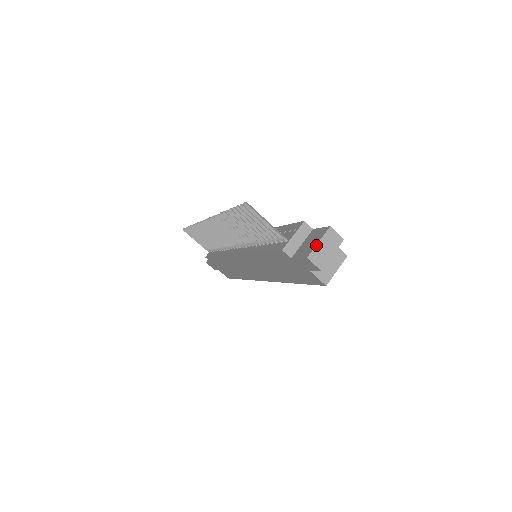
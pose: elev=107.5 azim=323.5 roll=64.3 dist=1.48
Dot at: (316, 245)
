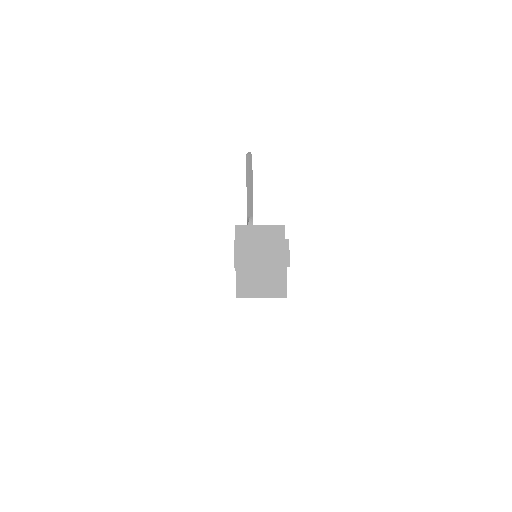
Dot at: (256, 240)
